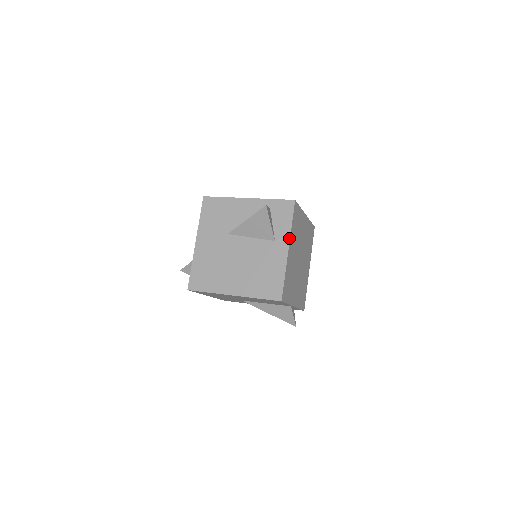
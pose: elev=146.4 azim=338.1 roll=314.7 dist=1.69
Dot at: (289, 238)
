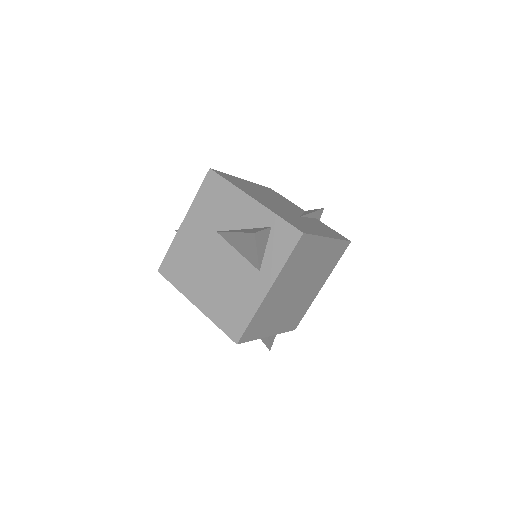
Dot at: (275, 277)
